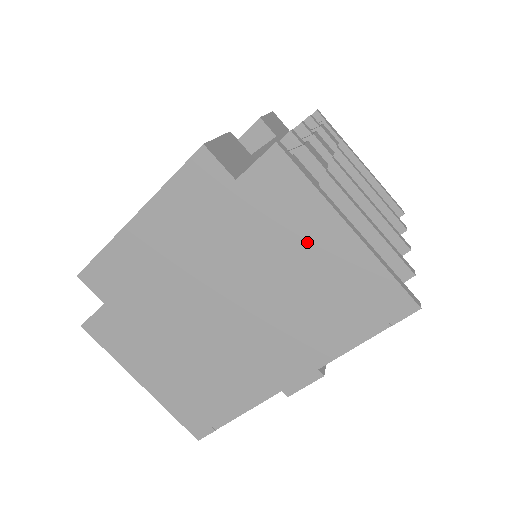
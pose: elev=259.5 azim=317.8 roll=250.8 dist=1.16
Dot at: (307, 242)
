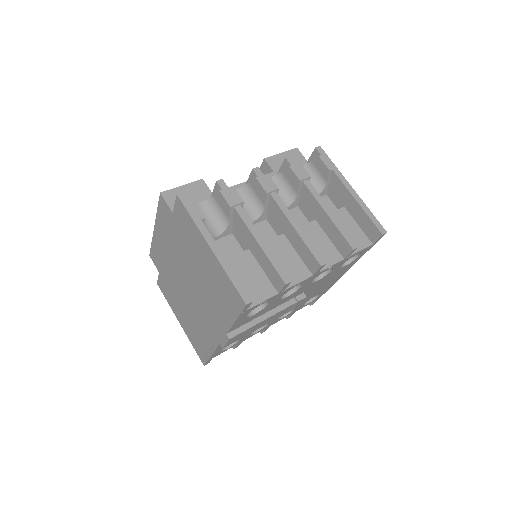
Dot at: (200, 252)
